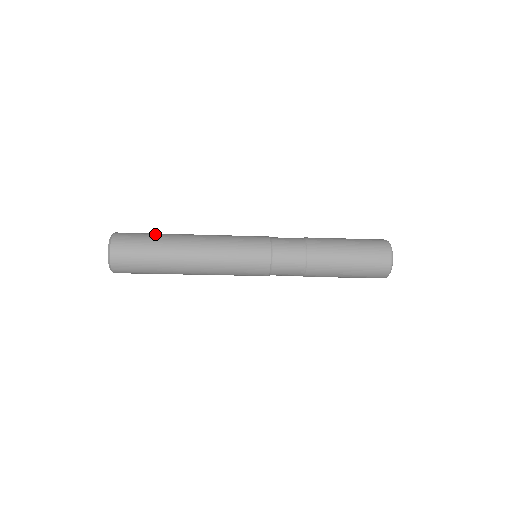
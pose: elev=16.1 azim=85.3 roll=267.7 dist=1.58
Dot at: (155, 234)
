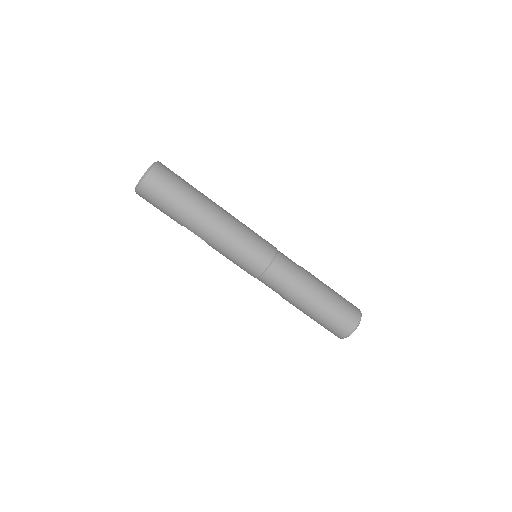
Dot at: occluded
